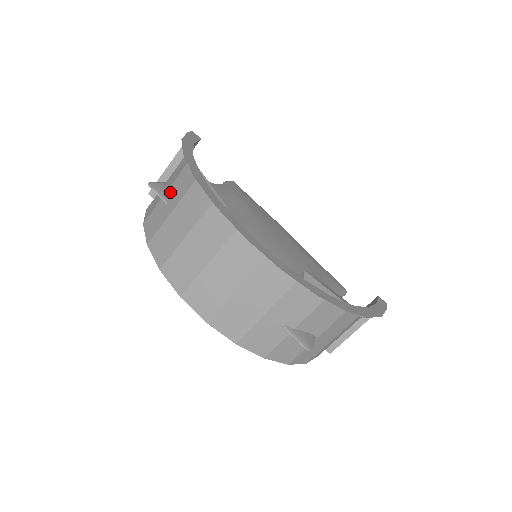
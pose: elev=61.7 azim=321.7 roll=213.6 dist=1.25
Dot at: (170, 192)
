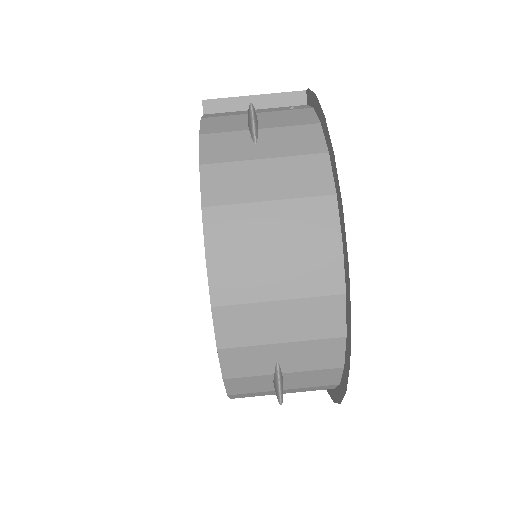
Dot at: (266, 134)
